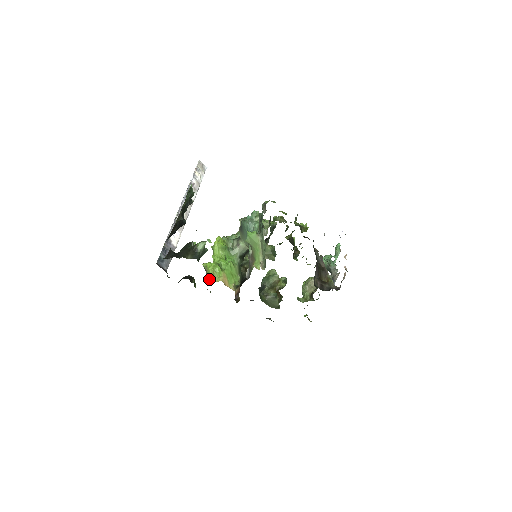
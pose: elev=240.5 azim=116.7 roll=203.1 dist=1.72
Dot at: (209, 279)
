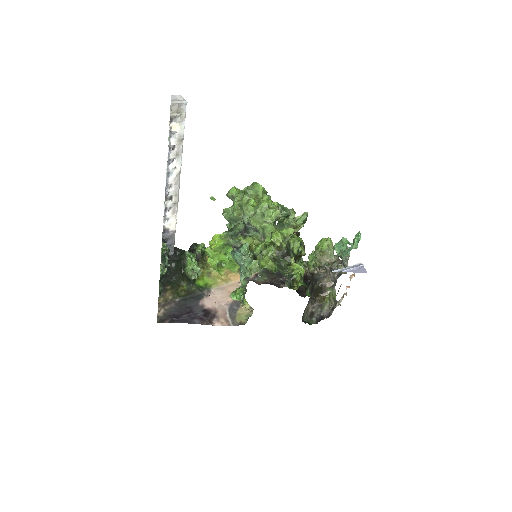
Dot at: occluded
